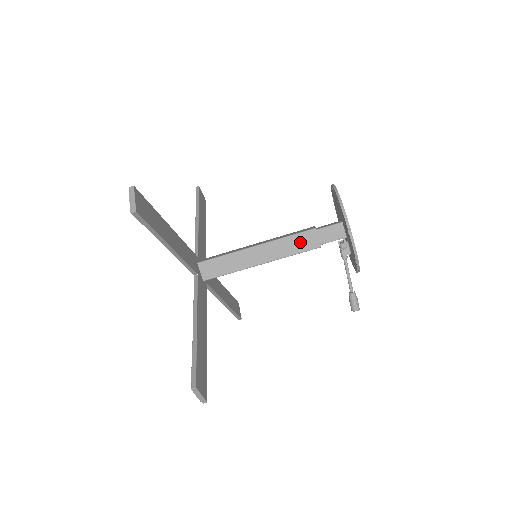
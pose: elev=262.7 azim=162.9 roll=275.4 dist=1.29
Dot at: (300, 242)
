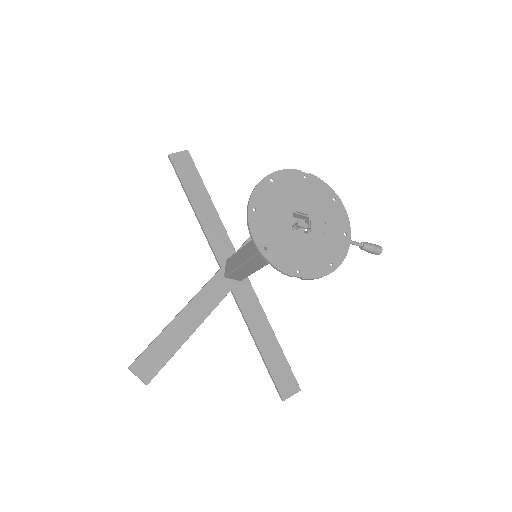
Dot at: occluded
